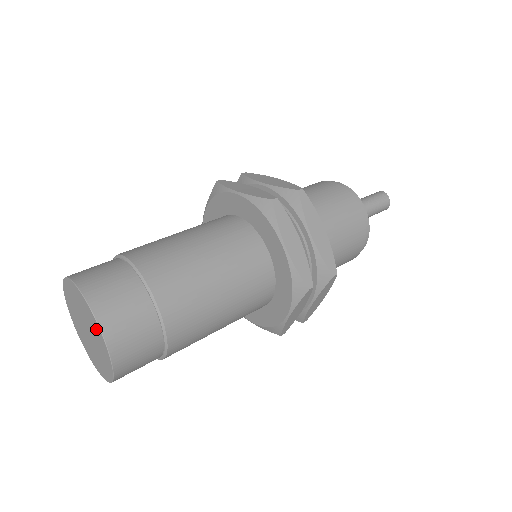
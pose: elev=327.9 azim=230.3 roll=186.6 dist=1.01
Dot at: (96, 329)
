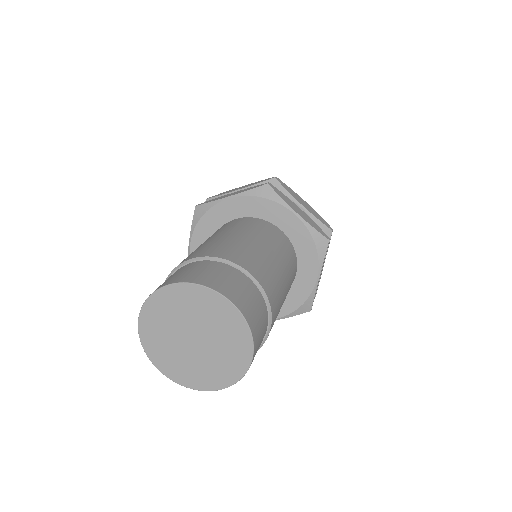
Dot at: (239, 354)
